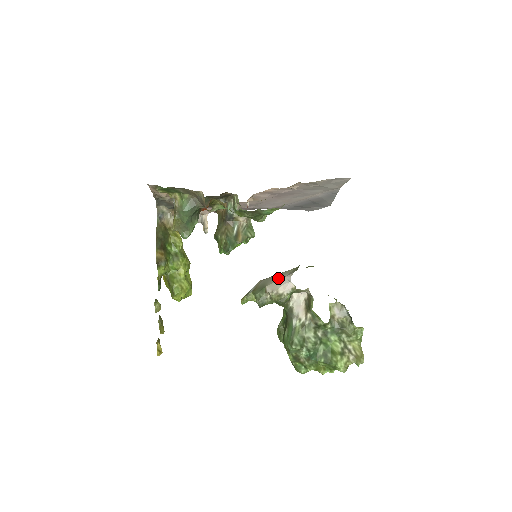
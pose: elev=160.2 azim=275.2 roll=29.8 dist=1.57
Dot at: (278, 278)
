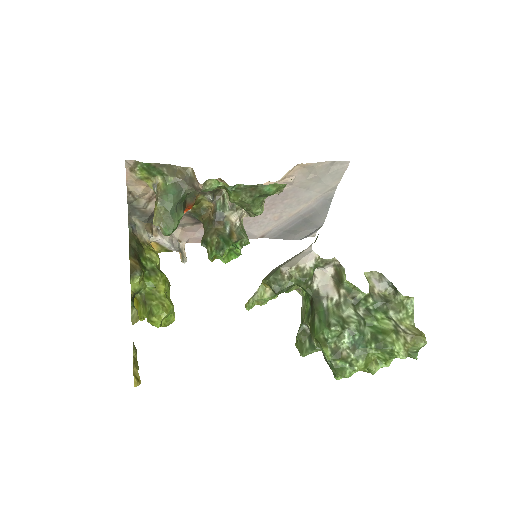
Dot at: (293, 257)
